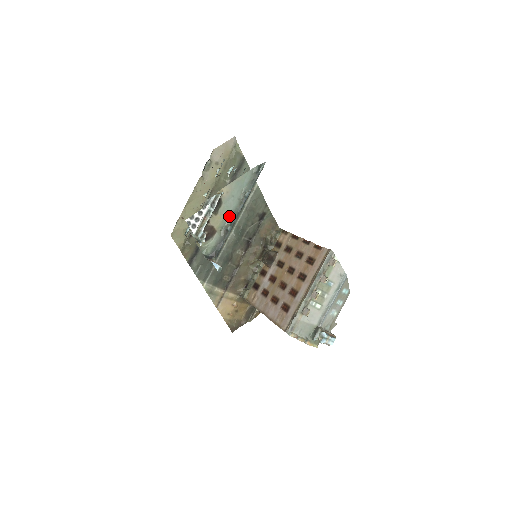
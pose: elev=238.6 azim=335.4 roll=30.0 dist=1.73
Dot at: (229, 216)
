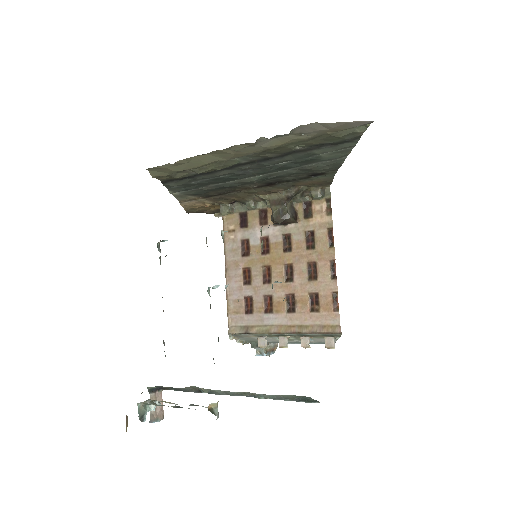
Dot at: (214, 390)
